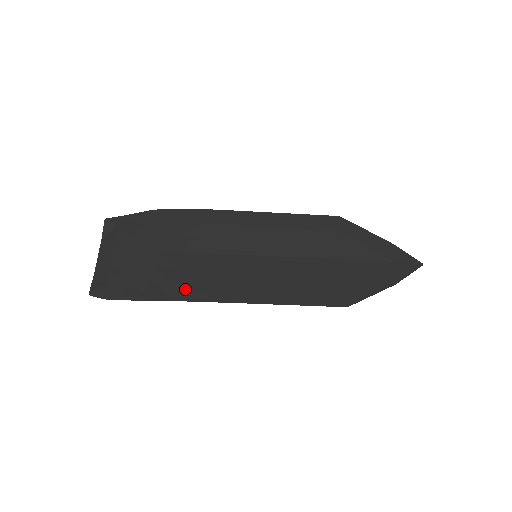
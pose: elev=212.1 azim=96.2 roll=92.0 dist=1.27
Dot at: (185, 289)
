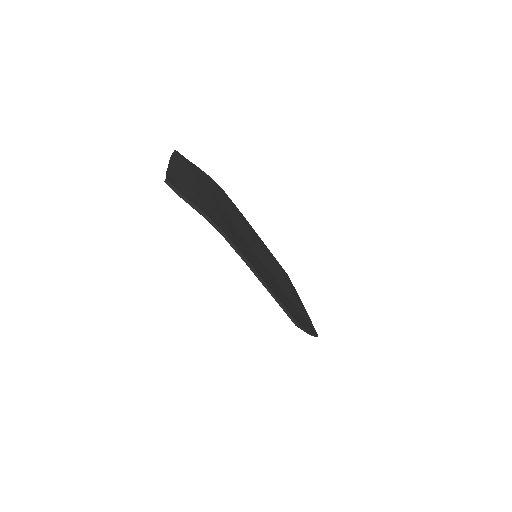
Dot at: (229, 234)
